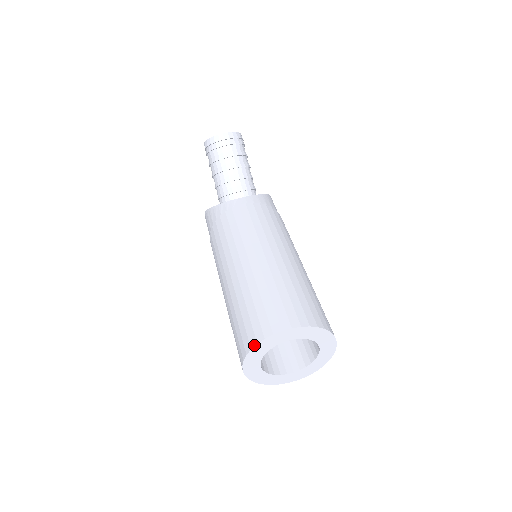
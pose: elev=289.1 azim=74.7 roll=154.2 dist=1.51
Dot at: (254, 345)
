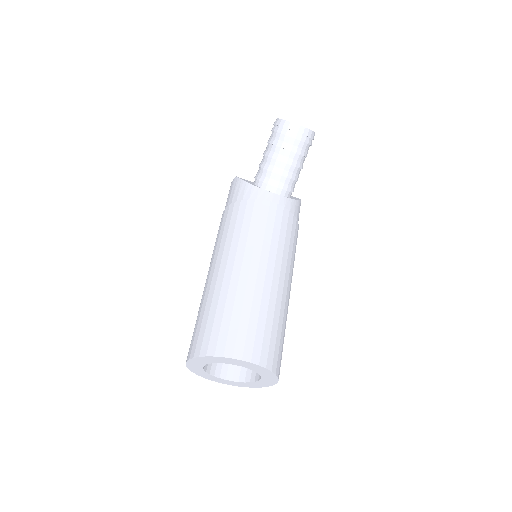
Dot at: (211, 355)
